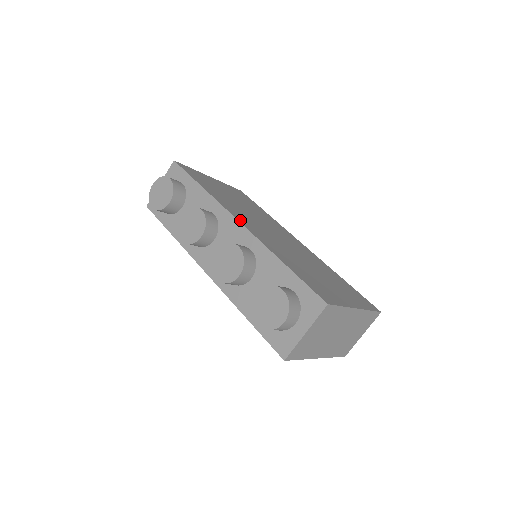
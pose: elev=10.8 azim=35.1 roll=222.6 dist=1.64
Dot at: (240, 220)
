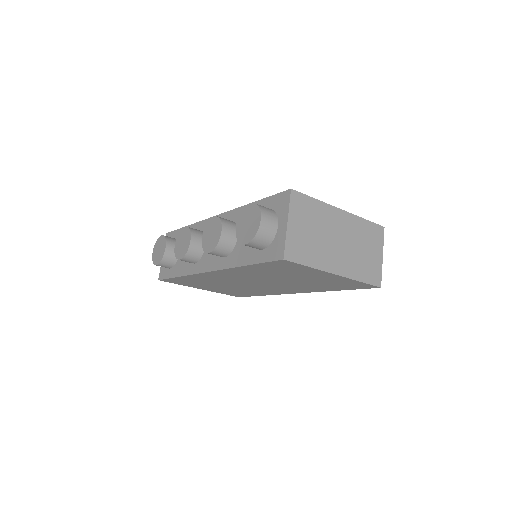
Dot at: occluded
